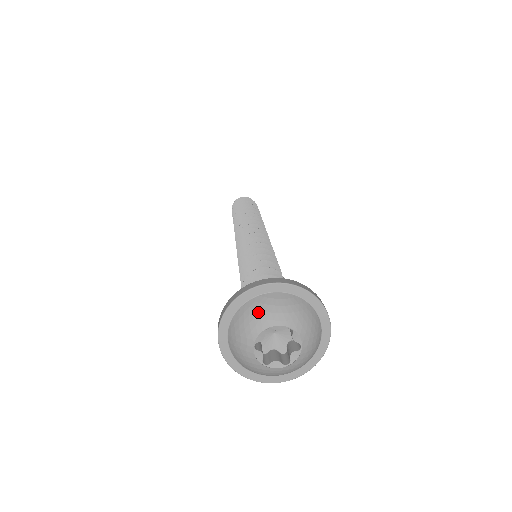
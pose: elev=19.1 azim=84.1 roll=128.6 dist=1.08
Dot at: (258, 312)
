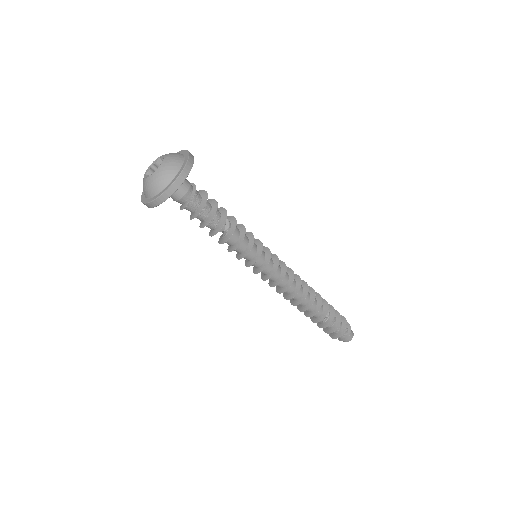
Dot at: occluded
